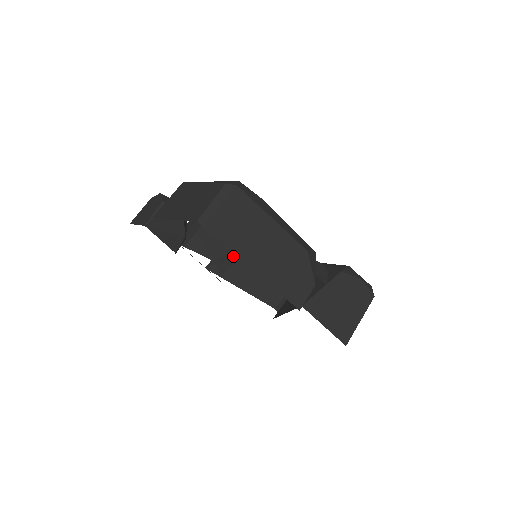
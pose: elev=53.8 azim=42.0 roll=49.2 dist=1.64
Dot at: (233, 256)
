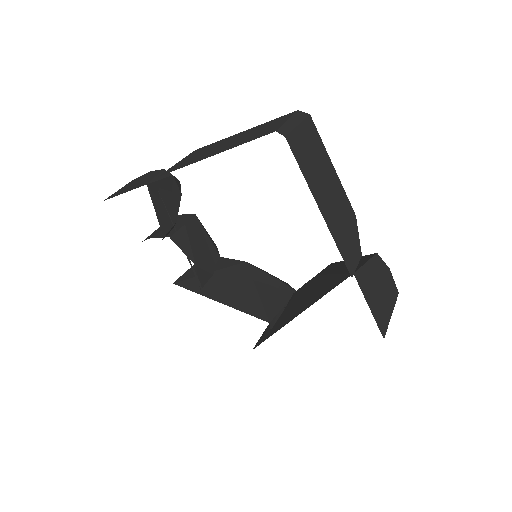
Dot at: (213, 269)
